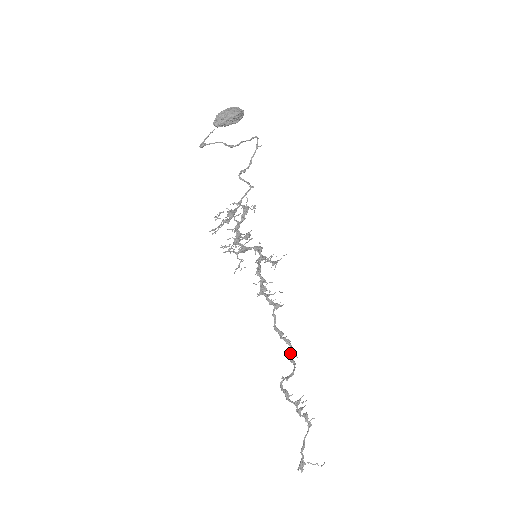
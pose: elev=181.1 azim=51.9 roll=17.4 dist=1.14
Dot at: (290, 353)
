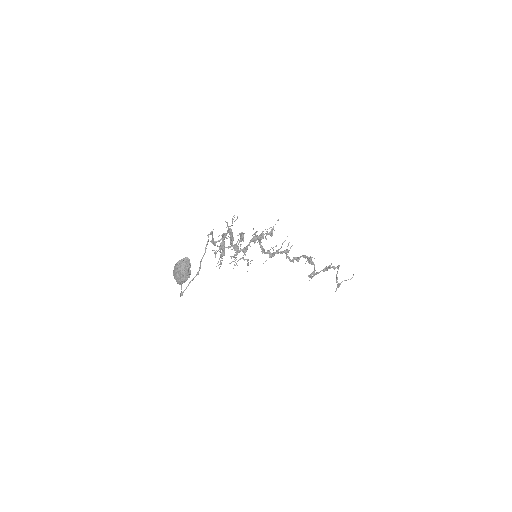
Dot at: (309, 261)
